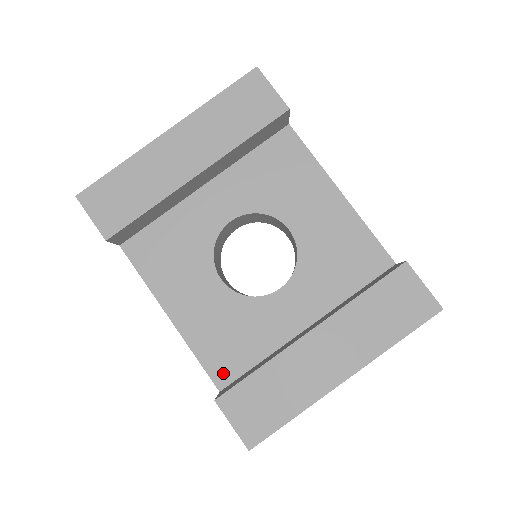
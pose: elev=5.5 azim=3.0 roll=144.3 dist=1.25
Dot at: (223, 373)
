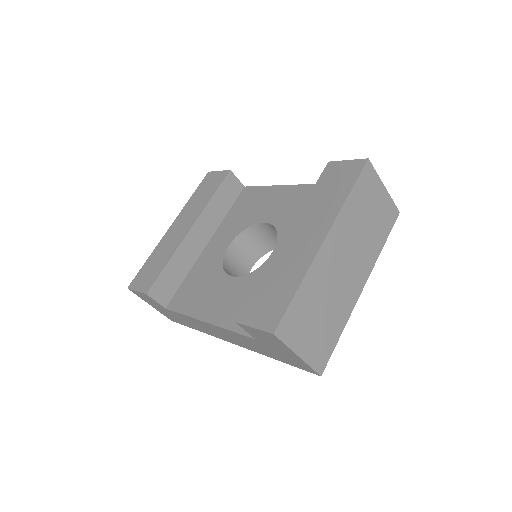
Dot at: occluded
